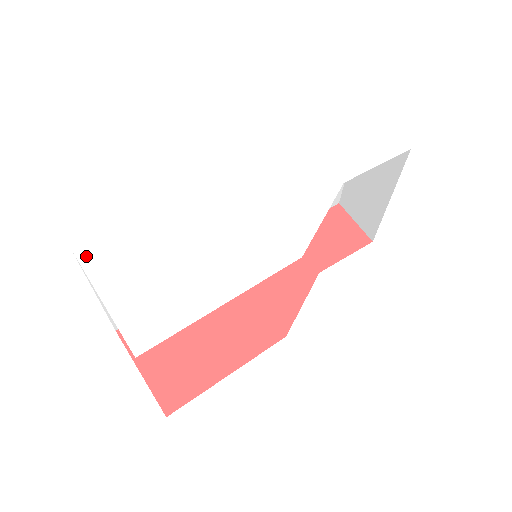
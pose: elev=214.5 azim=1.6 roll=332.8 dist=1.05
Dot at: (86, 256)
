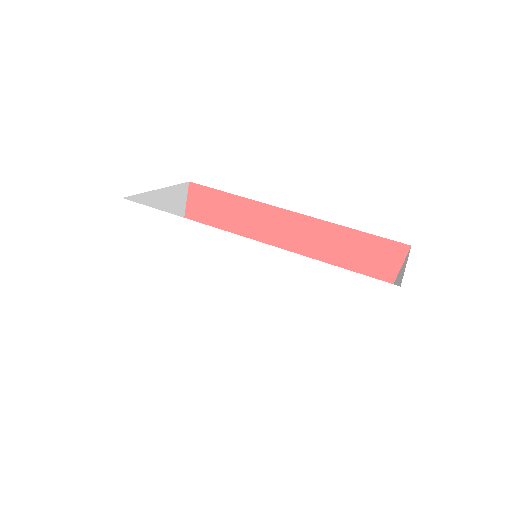
Dot at: (126, 211)
